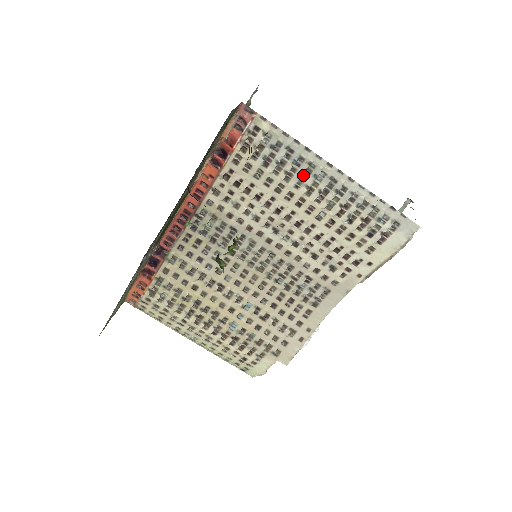
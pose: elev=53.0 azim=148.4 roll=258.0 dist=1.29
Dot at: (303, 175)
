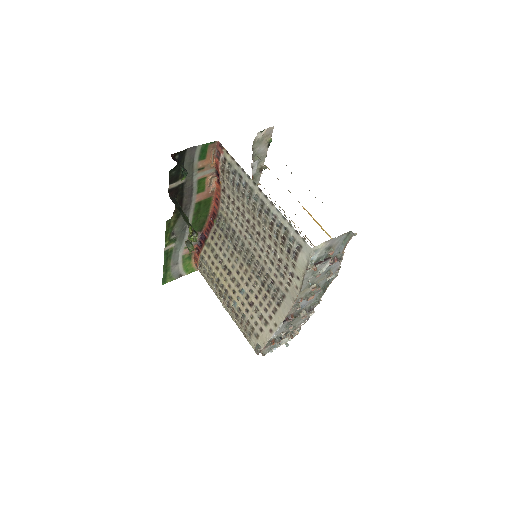
Dot at: (249, 196)
